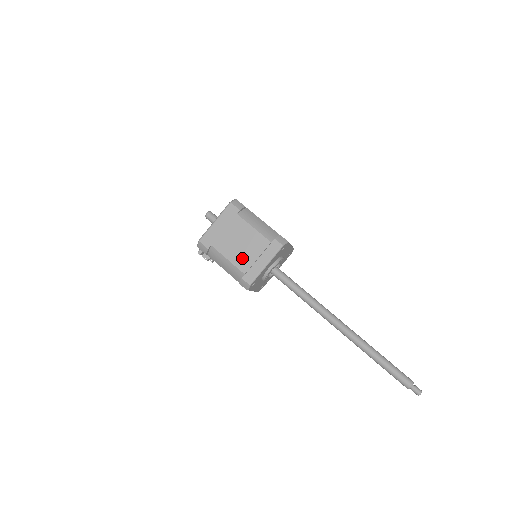
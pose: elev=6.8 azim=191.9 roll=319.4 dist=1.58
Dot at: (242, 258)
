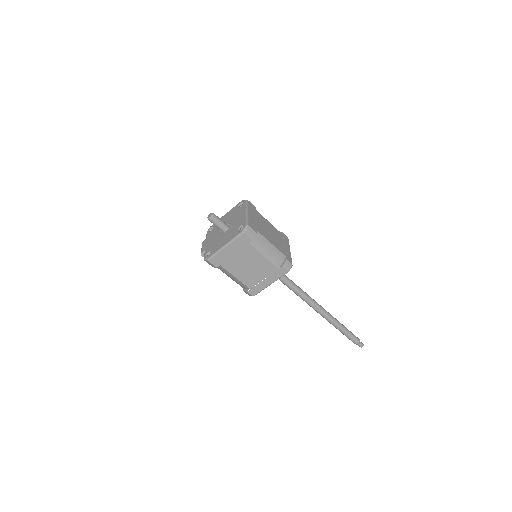
Dot at: (249, 278)
